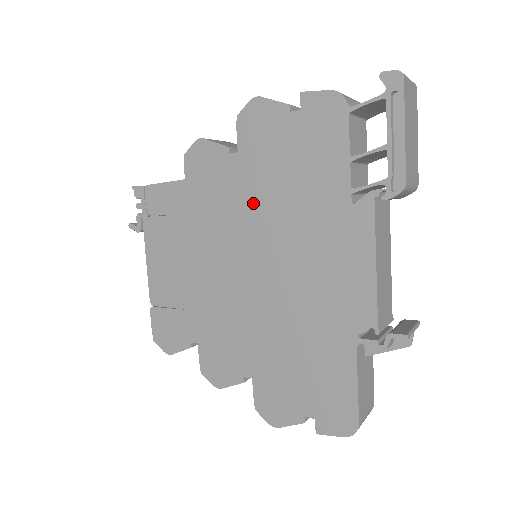
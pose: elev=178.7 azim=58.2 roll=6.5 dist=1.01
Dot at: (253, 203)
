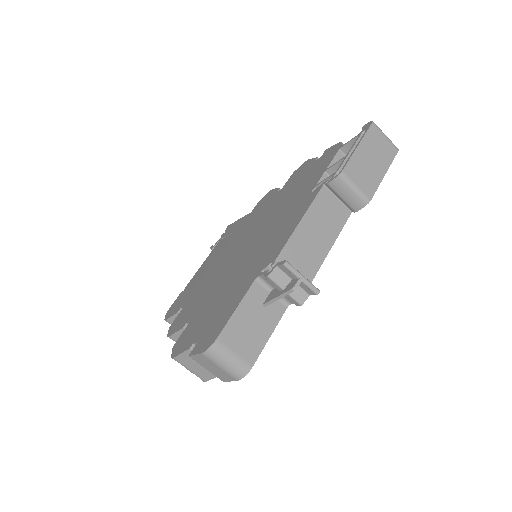
Dot at: (269, 211)
